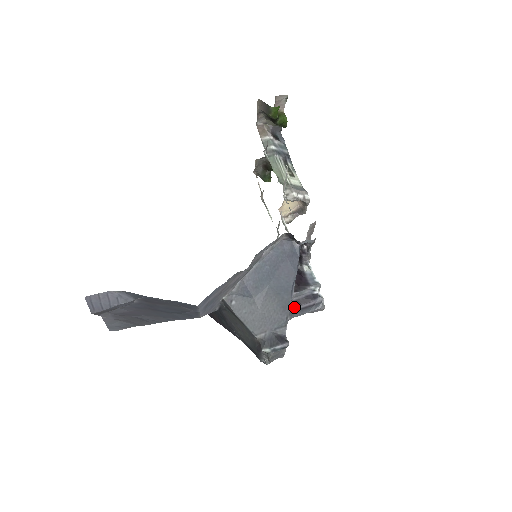
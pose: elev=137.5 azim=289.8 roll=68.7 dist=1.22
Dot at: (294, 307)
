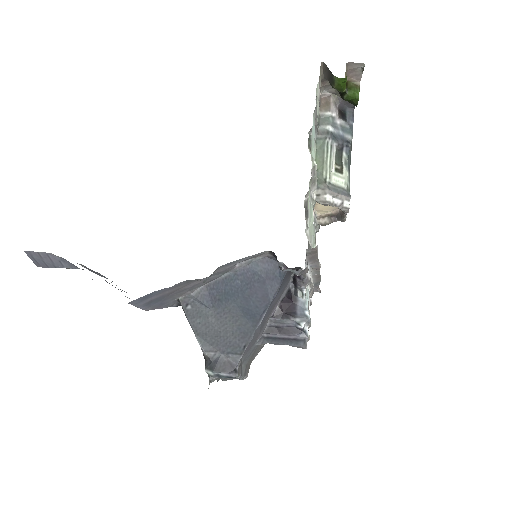
Dot at: (269, 333)
